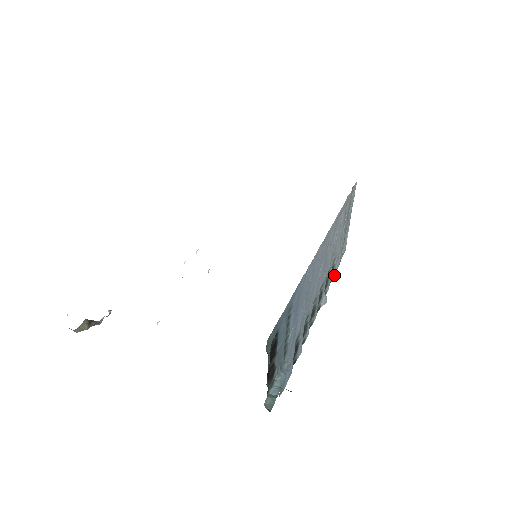
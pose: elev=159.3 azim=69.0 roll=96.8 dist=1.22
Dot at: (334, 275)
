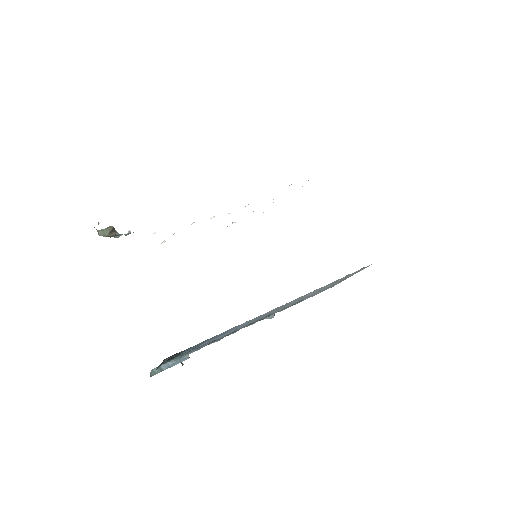
Dot at: occluded
